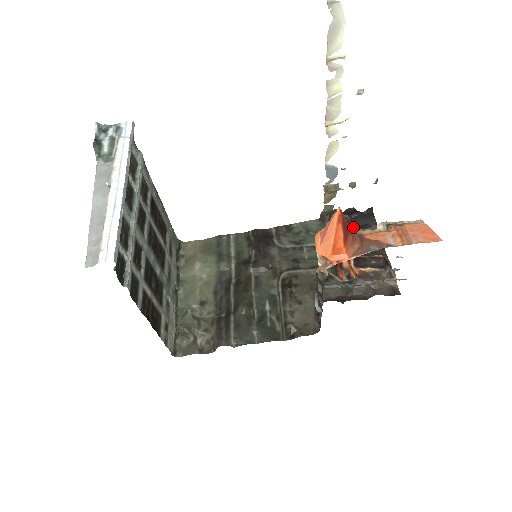
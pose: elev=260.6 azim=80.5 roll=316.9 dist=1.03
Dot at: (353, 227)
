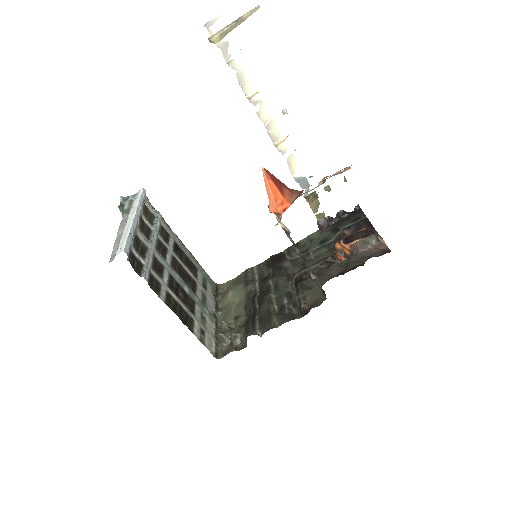
Dot at: (346, 224)
